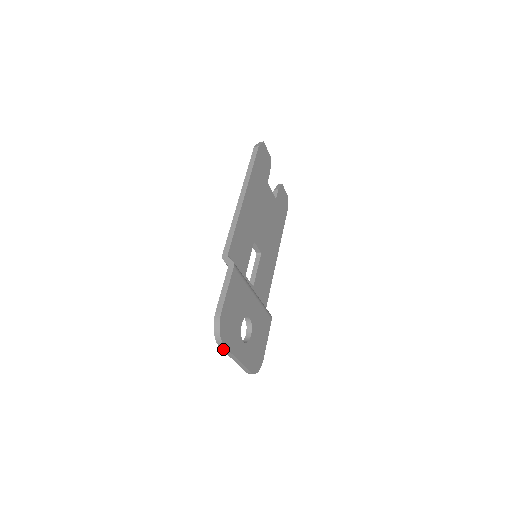
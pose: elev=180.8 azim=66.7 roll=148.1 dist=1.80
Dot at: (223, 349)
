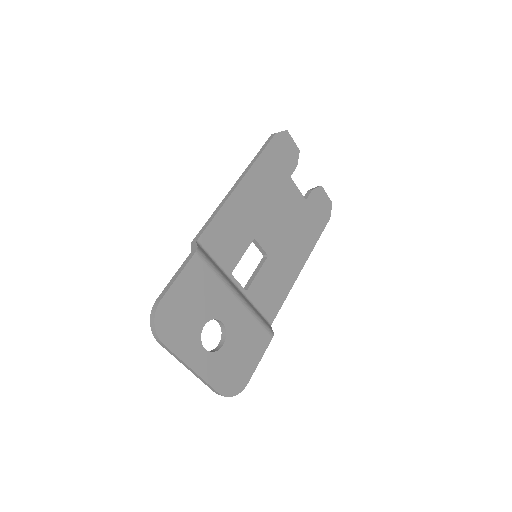
Dot at: (165, 348)
